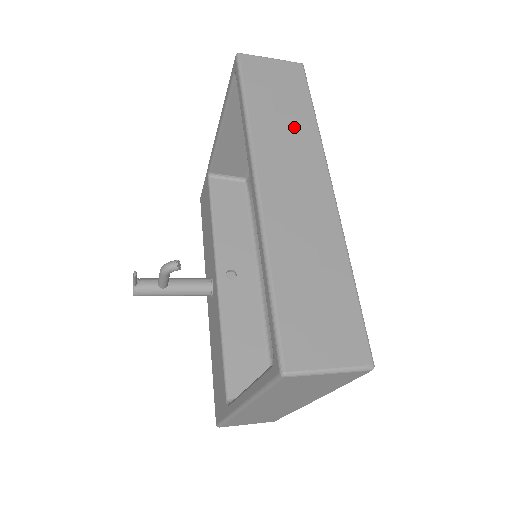
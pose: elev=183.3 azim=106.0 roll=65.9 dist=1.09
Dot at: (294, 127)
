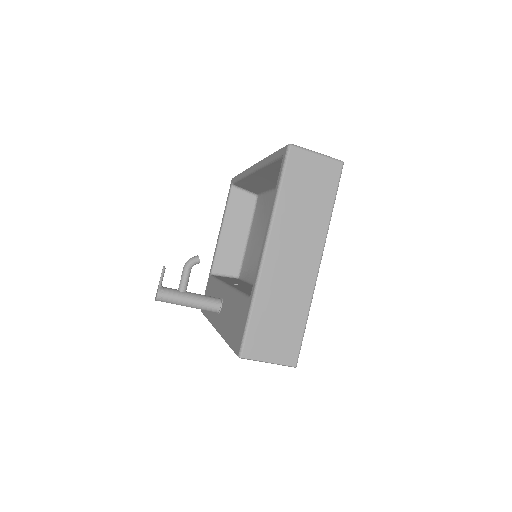
Dot at: occluded
